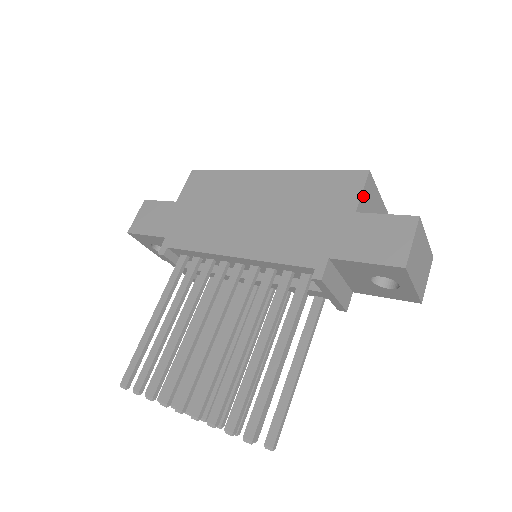
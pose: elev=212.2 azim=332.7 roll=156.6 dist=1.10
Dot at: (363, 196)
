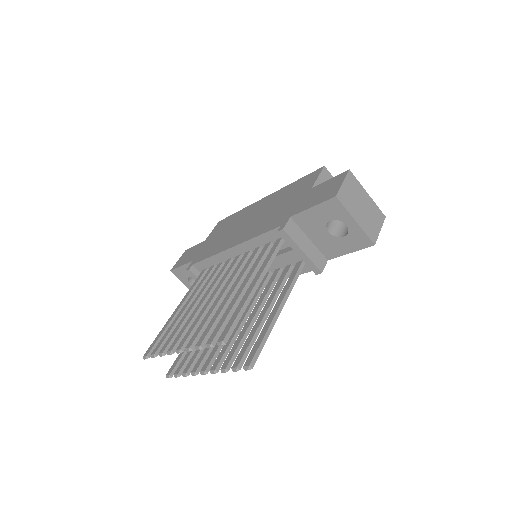
Dot at: (319, 181)
